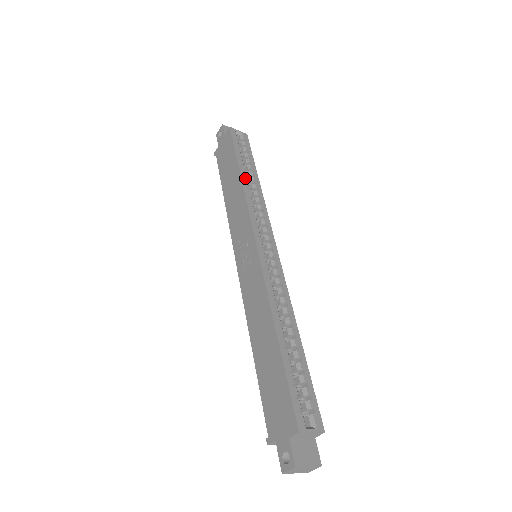
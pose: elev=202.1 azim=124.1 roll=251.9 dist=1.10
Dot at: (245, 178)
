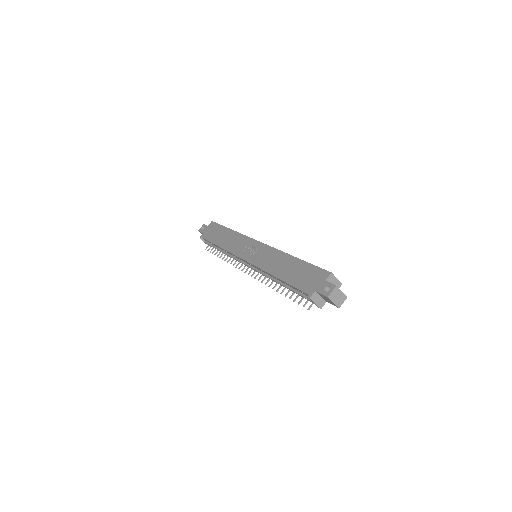
Dot at: occluded
